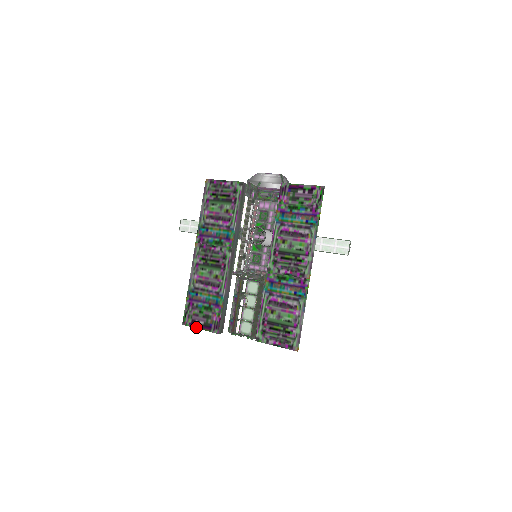
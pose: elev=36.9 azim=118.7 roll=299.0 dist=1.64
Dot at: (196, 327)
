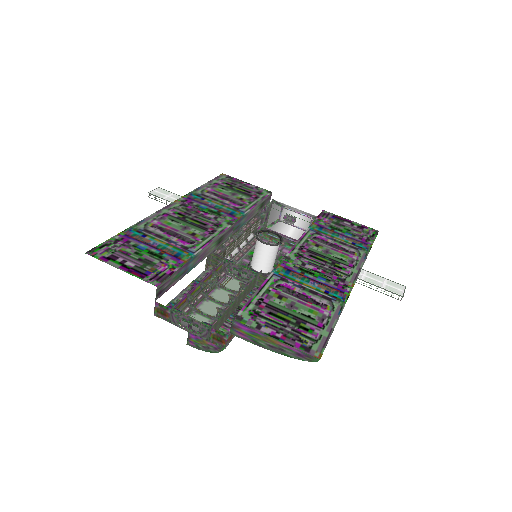
Dot at: (114, 264)
